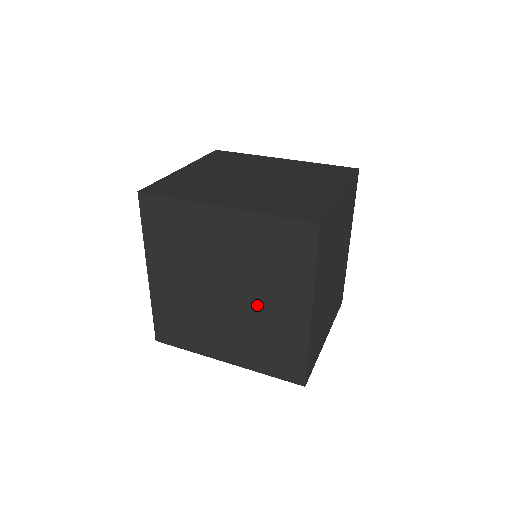
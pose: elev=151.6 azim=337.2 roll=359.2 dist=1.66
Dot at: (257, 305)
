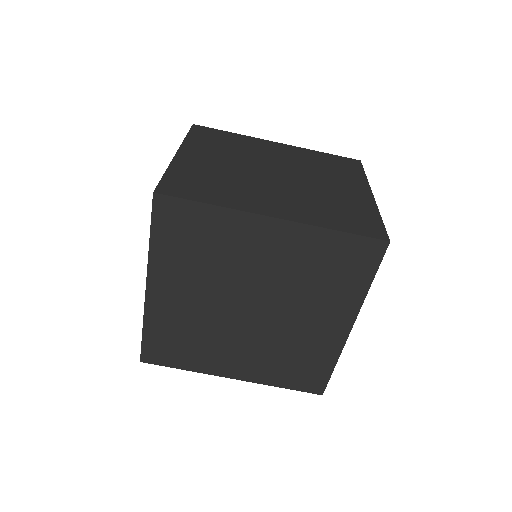
Dot at: (289, 321)
